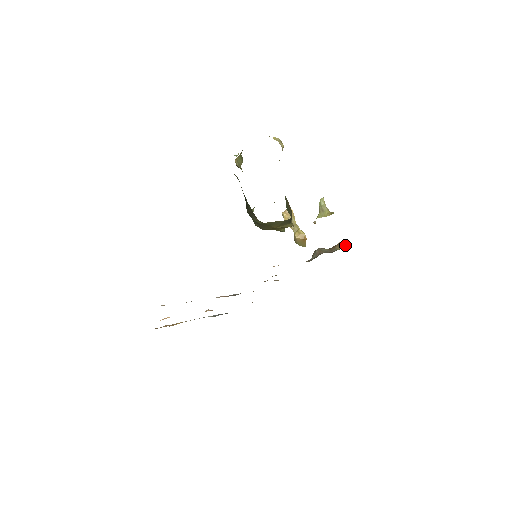
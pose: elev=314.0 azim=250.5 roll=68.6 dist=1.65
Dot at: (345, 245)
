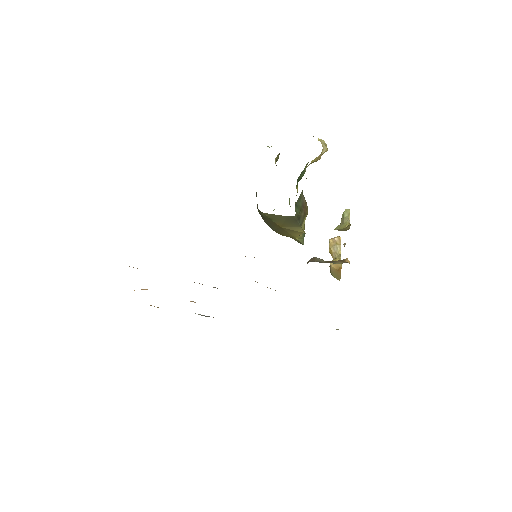
Dot at: (349, 262)
